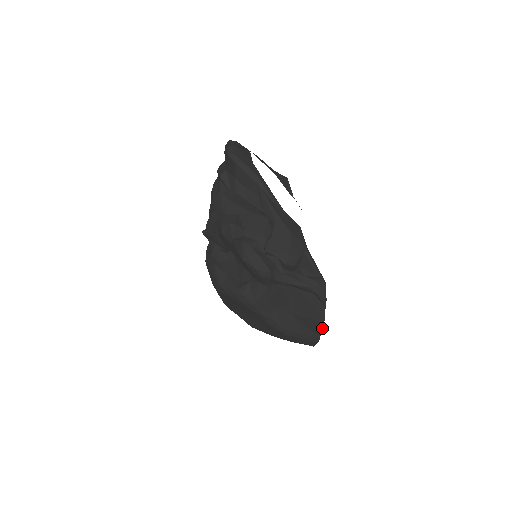
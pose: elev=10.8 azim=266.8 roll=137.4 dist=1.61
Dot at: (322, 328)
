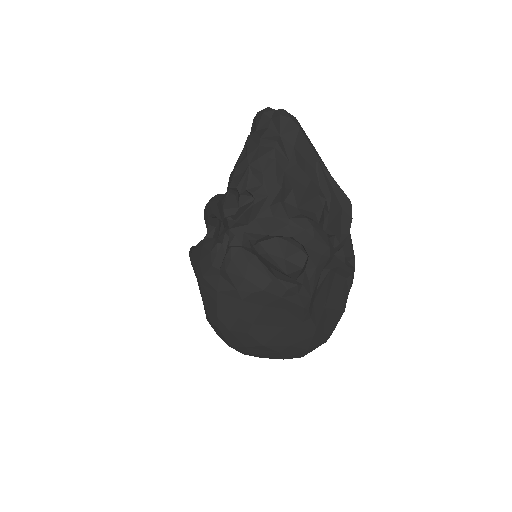
Dot at: (339, 320)
